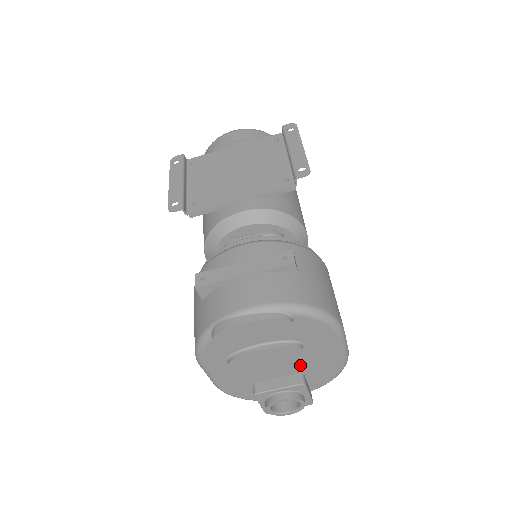
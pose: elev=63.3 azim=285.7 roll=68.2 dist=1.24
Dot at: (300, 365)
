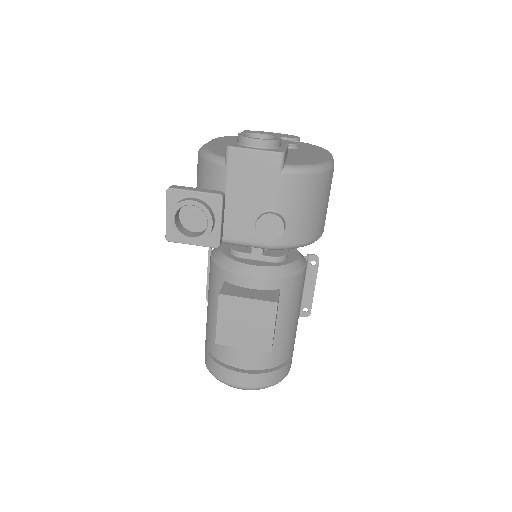
Dot at: (288, 153)
